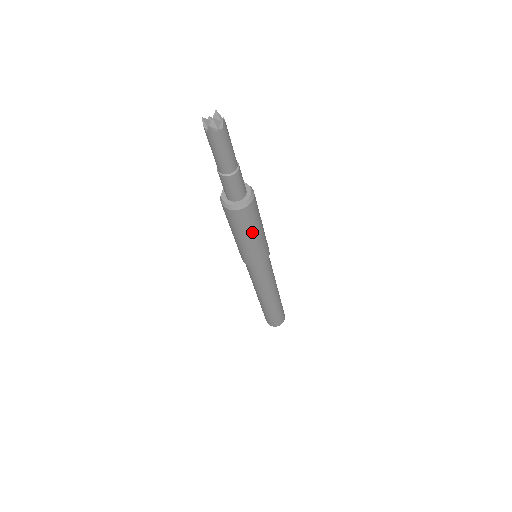
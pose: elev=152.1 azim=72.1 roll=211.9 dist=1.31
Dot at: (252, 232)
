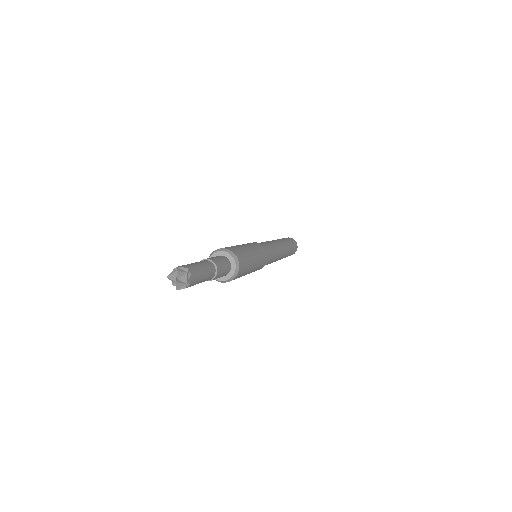
Dot at: (246, 274)
